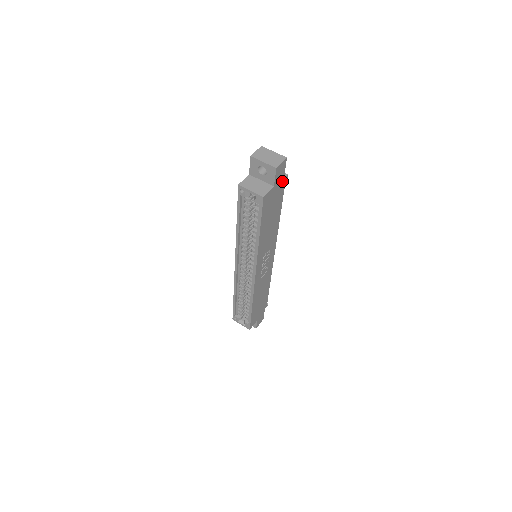
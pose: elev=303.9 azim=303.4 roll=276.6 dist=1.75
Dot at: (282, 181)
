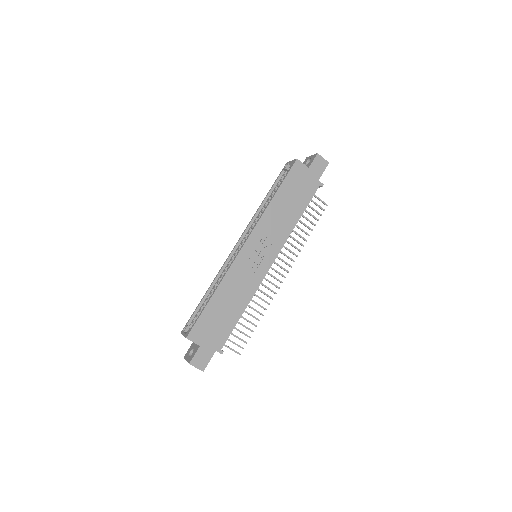
Dot at: (317, 180)
